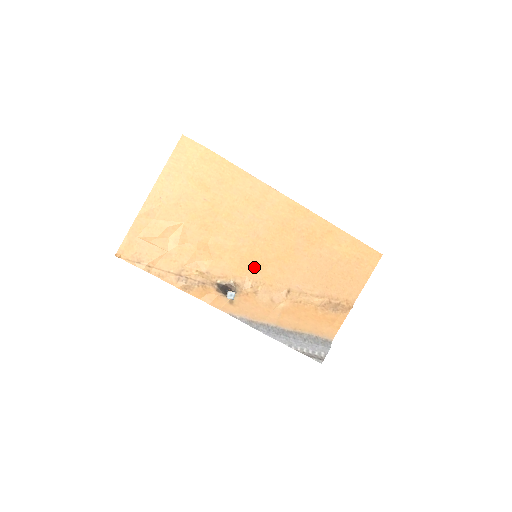
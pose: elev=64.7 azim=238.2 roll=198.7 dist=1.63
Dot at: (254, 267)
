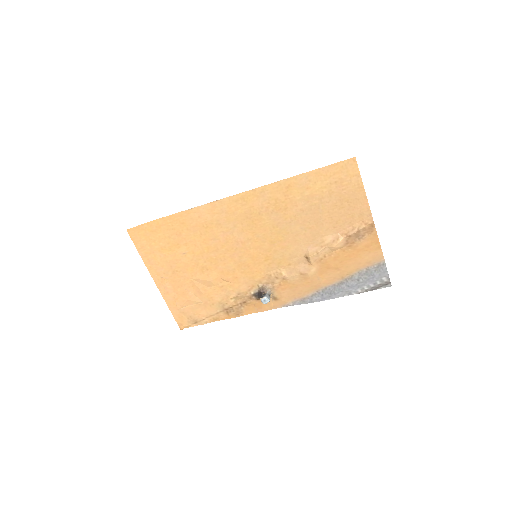
Dot at: (264, 264)
